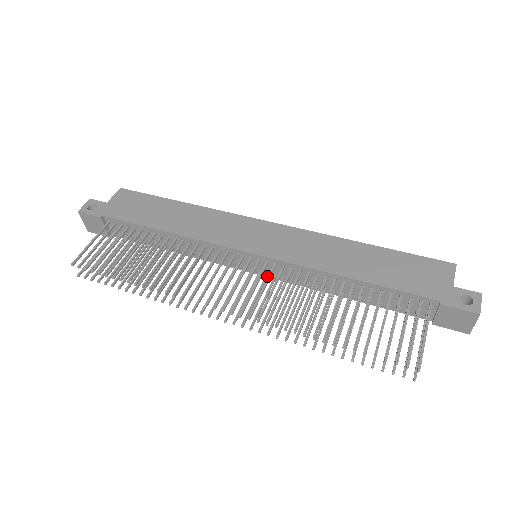
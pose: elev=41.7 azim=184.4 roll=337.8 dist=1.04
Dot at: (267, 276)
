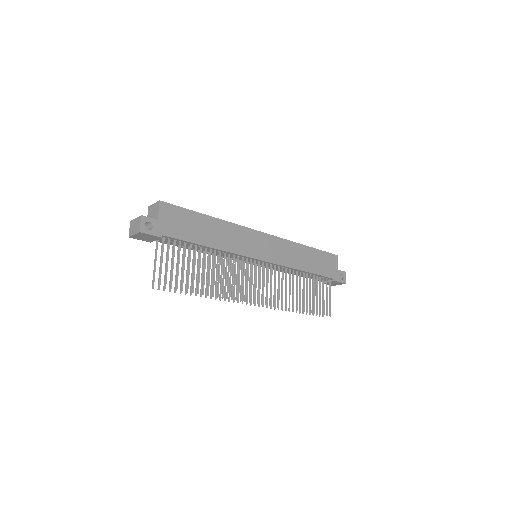
Dot at: occluded
